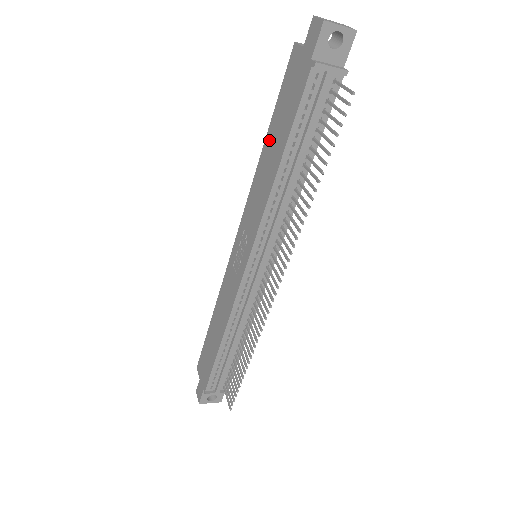
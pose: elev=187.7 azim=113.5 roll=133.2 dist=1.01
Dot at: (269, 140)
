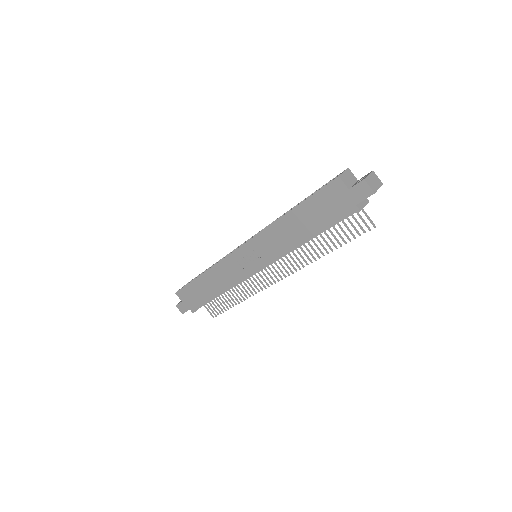
Dot at: (296, 215)
